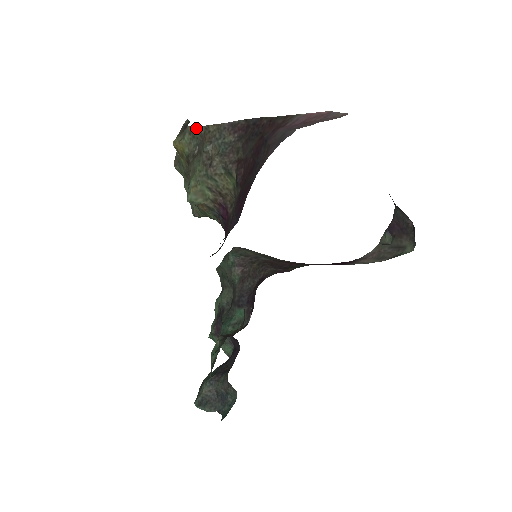
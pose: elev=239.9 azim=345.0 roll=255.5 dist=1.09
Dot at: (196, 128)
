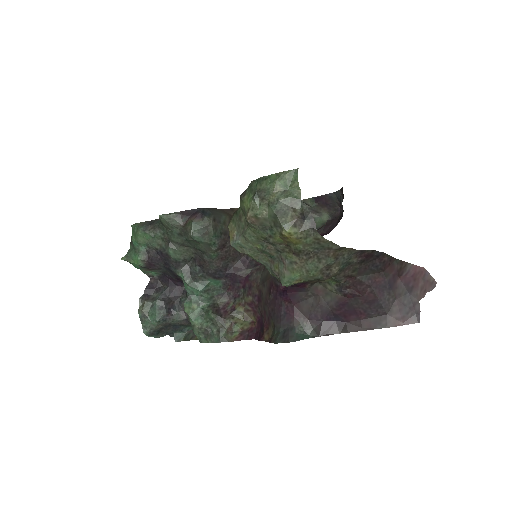
Dot at: (329, 242)
